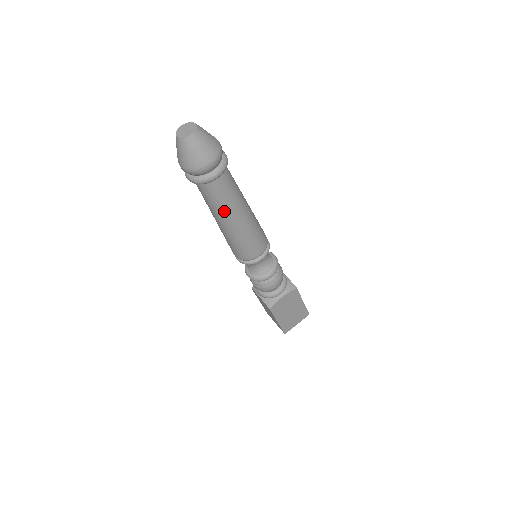
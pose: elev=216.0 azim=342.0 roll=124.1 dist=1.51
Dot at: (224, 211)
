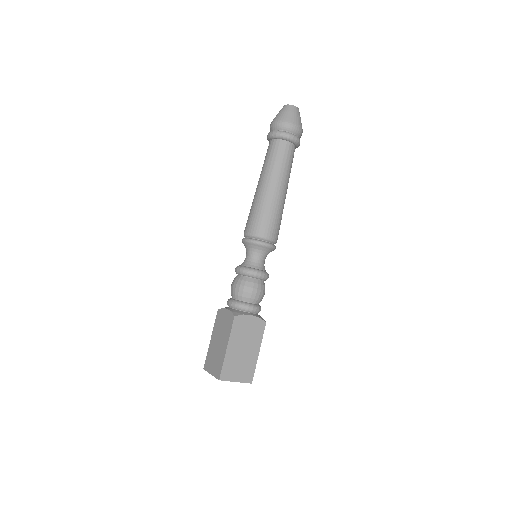
Dot at: (276, 171)
